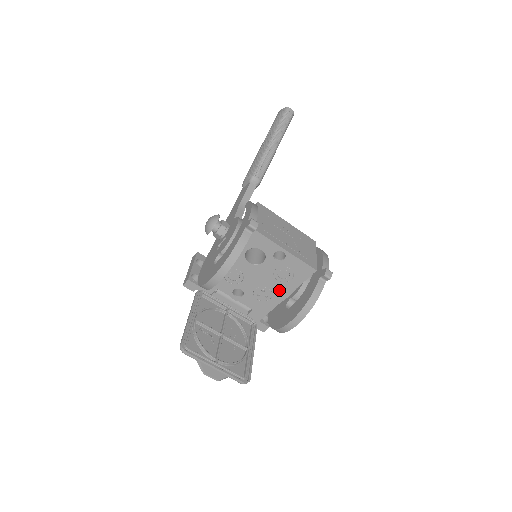
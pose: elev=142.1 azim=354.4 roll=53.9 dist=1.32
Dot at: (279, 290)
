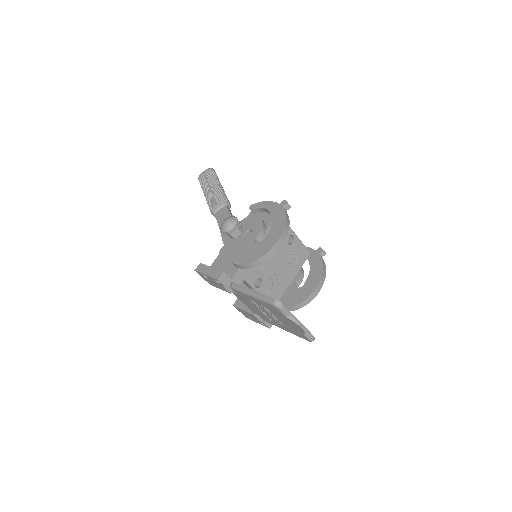
Dot at: (287, 276)
